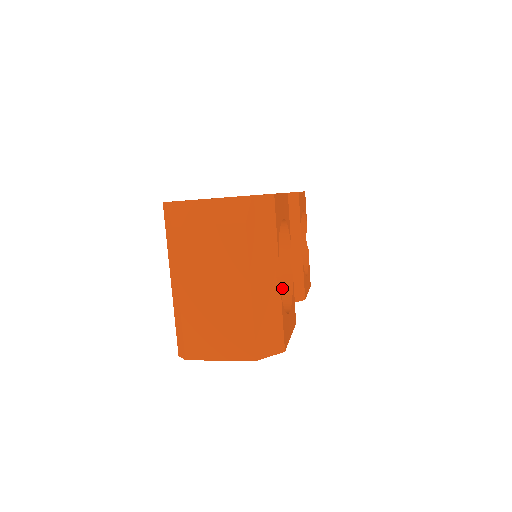
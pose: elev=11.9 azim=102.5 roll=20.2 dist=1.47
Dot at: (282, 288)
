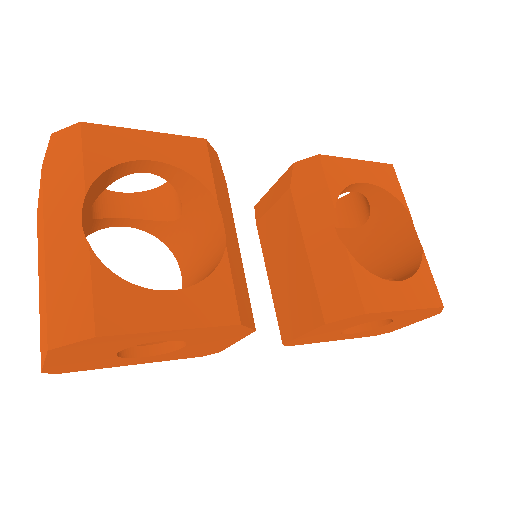
Dot at: (212, 270)
